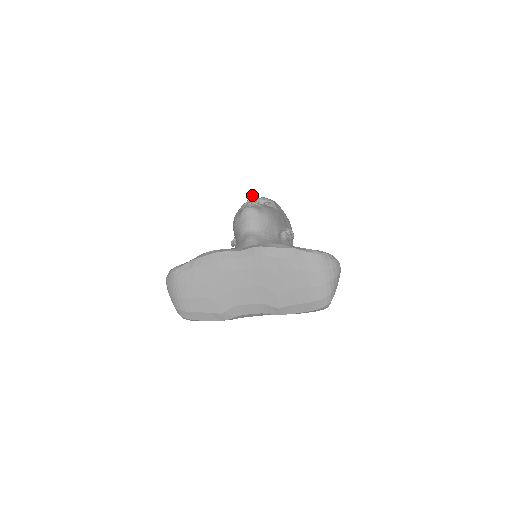
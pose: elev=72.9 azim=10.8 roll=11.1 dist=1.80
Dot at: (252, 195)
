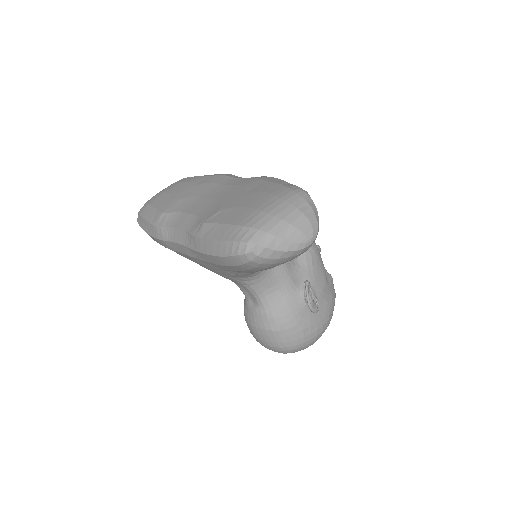
Dot at: (319, 246)
